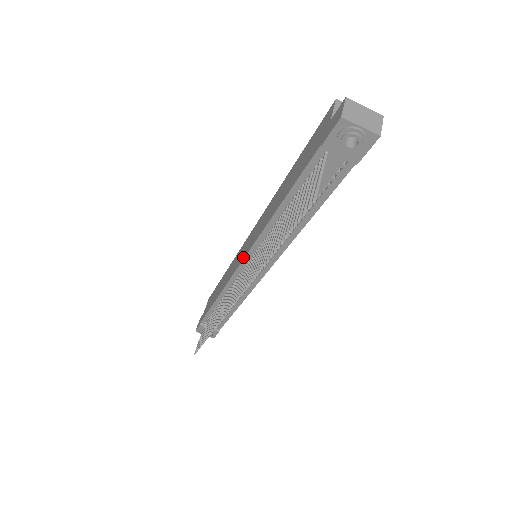
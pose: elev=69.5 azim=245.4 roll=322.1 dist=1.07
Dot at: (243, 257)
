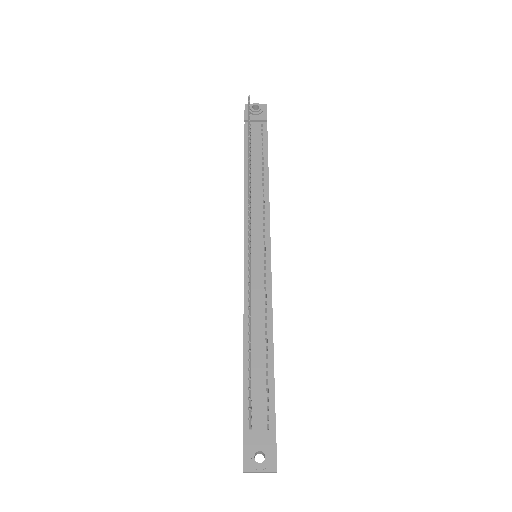
Dot at: occluded
